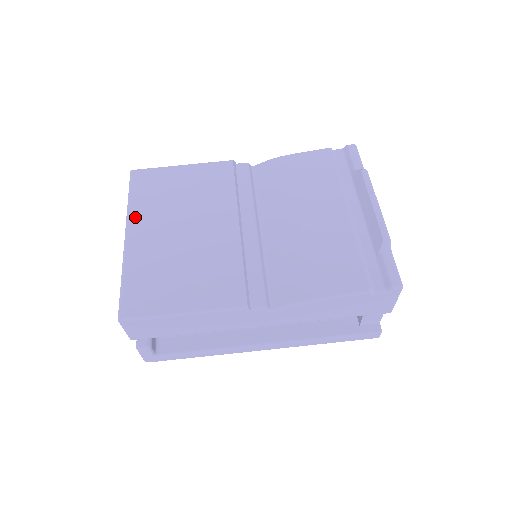
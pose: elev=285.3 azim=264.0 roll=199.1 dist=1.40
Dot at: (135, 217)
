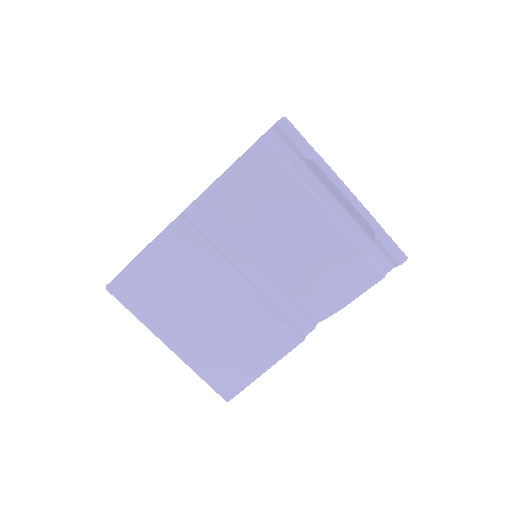
Dot at: (159, 329)
